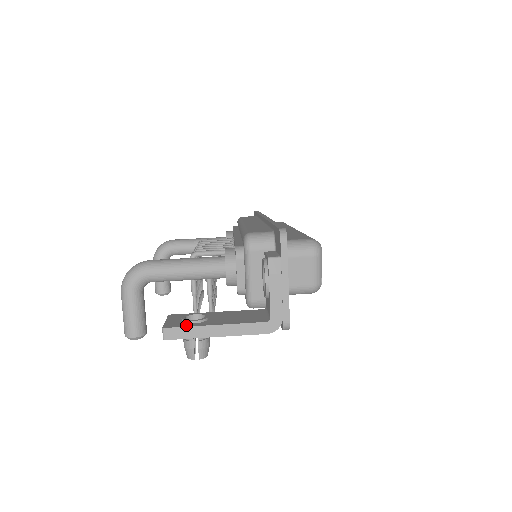
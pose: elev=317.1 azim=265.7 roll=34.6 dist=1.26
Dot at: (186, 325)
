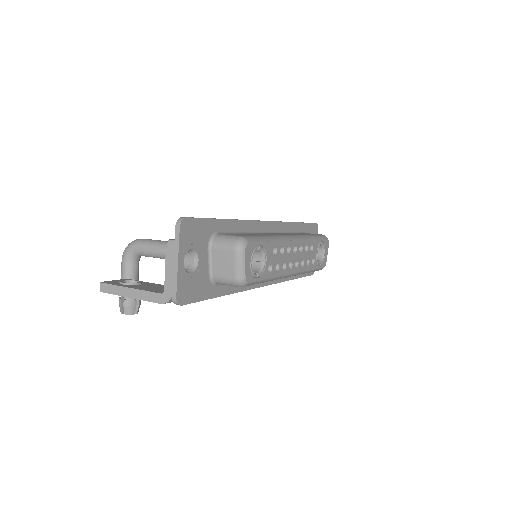
Dot at: (115, 284)
